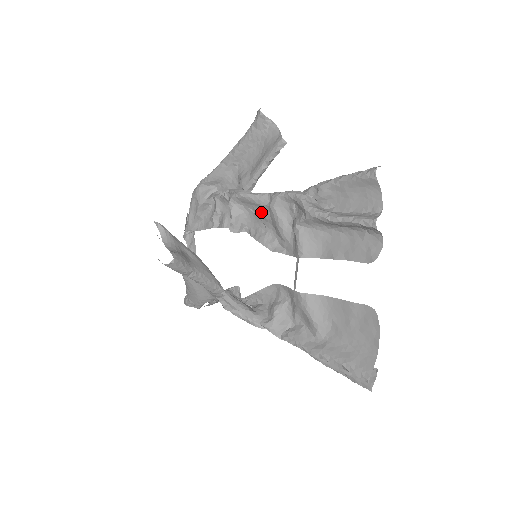
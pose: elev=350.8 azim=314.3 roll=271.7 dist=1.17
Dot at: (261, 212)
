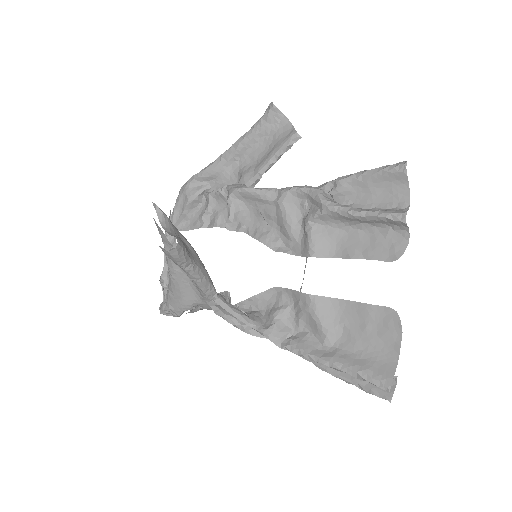
Dot at: (265, 209)
